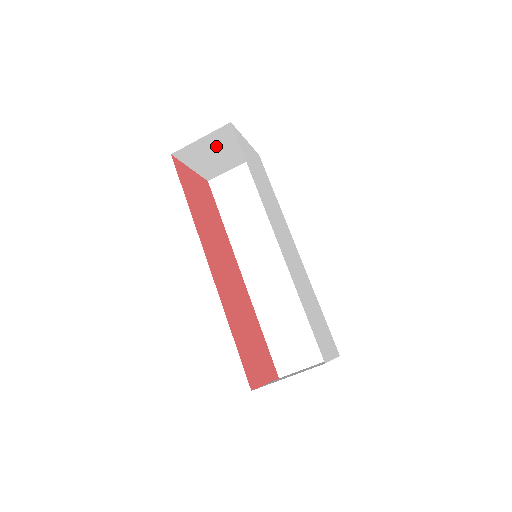
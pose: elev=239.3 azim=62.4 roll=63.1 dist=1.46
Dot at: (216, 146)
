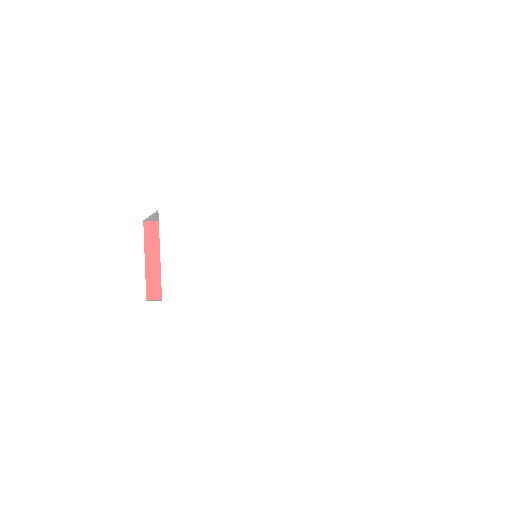
Dot at: occluded
